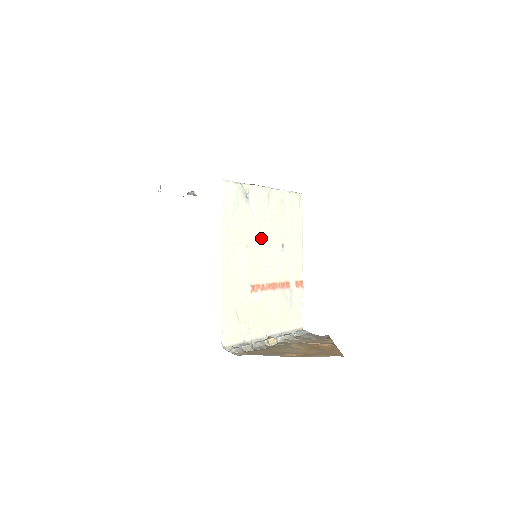
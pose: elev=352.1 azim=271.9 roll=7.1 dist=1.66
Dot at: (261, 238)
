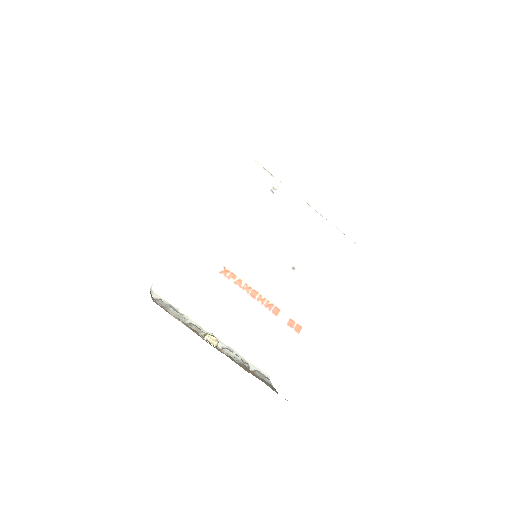
Dot at: (267, 238)
